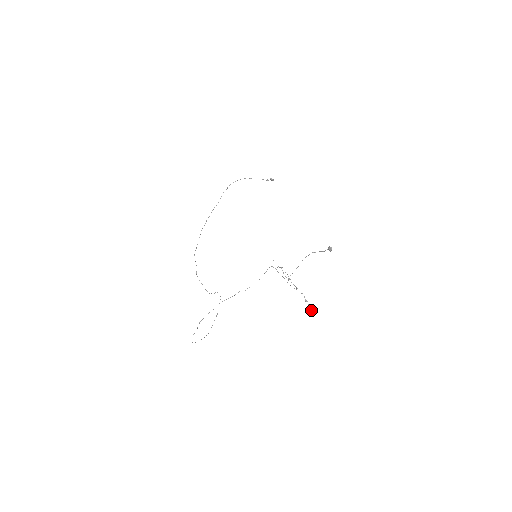
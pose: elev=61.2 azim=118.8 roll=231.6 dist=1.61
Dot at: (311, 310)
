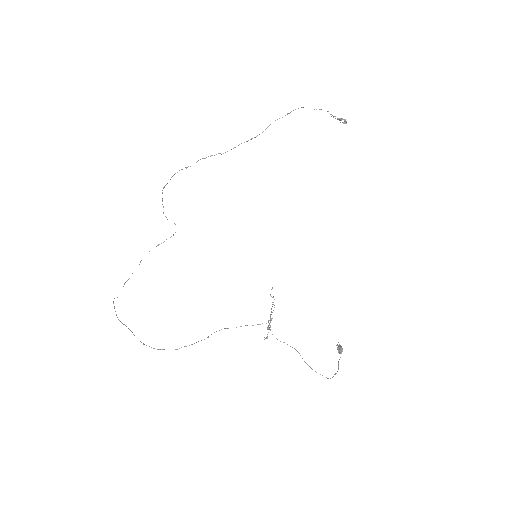
Dot at: occluded
